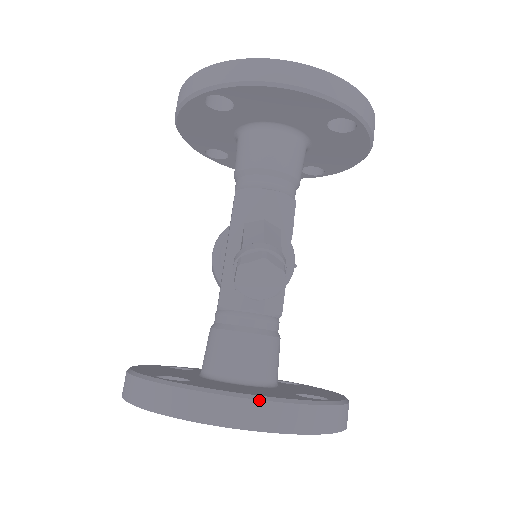
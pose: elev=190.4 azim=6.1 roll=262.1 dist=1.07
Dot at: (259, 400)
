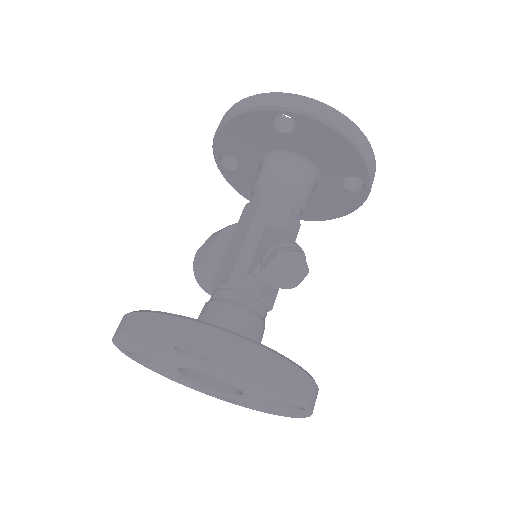
Dot at: (289, 361)
